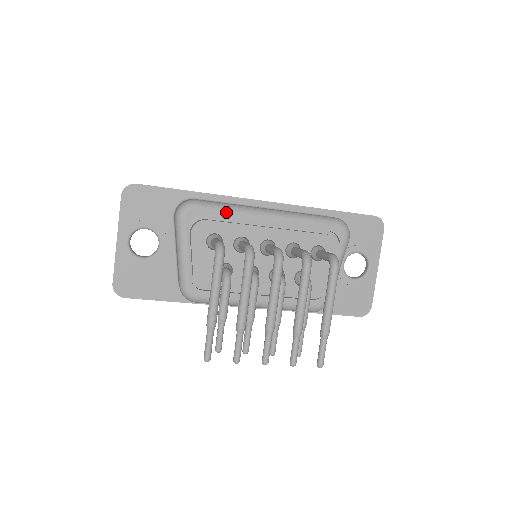
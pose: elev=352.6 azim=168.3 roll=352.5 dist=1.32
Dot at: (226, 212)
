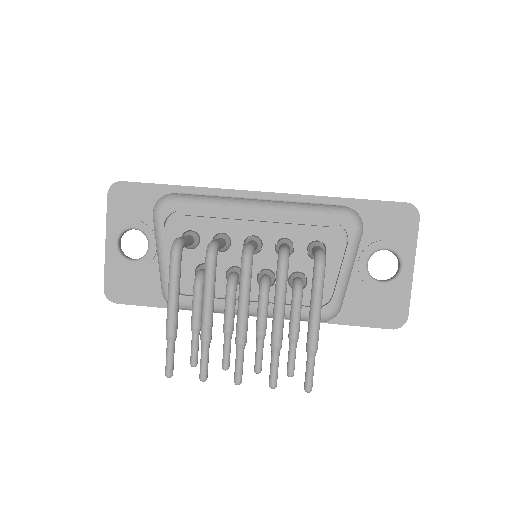
Dot at: (206, 206)
